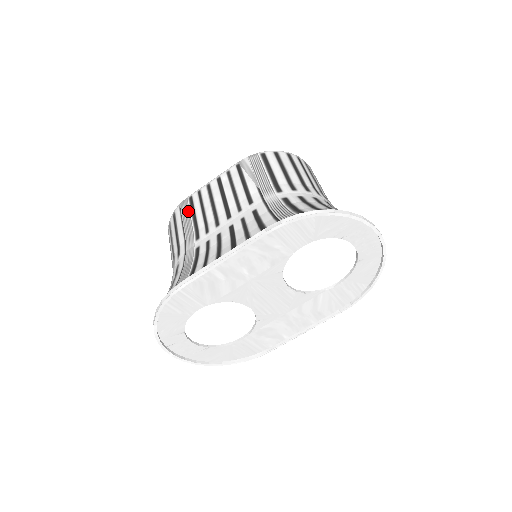
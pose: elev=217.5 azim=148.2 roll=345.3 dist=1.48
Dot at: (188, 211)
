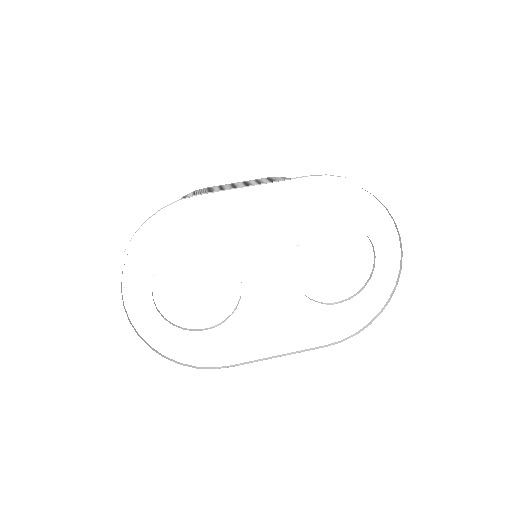
Dot at: (204, 191)
